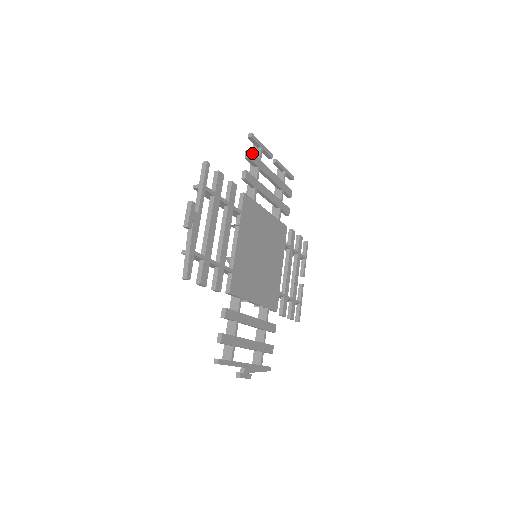
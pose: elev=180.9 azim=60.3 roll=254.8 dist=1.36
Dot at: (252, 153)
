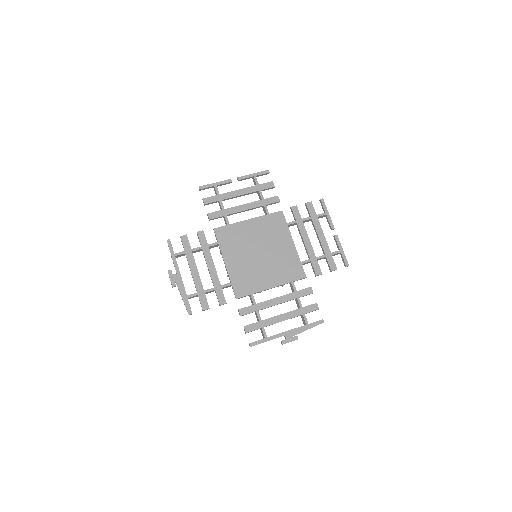
Dot at: (207, 198)
